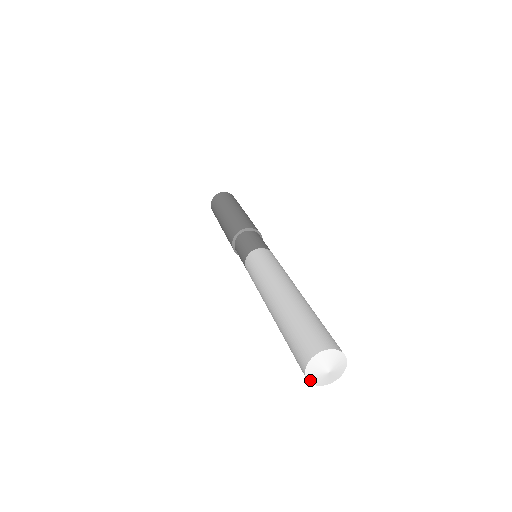
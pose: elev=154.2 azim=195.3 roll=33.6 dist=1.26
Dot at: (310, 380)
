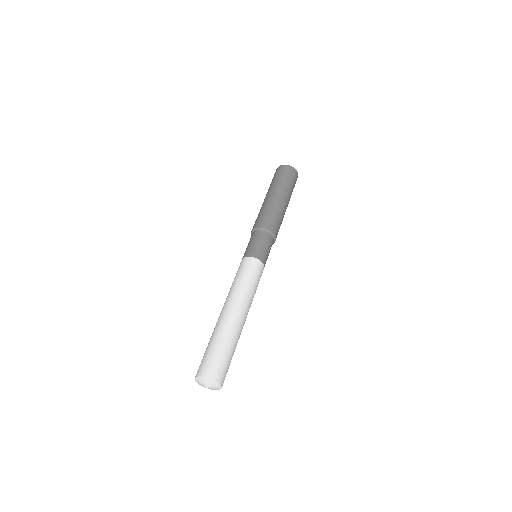
Dot at: occluded
